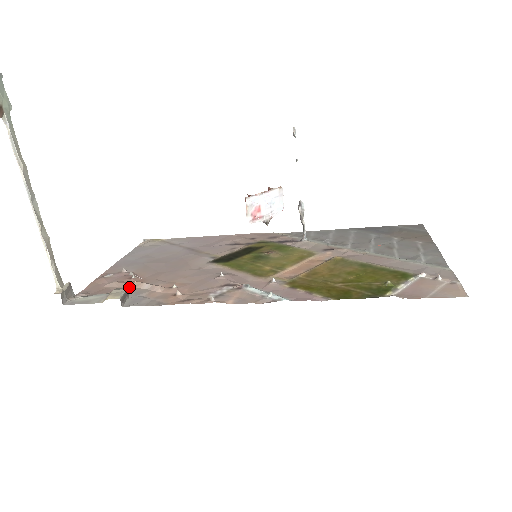
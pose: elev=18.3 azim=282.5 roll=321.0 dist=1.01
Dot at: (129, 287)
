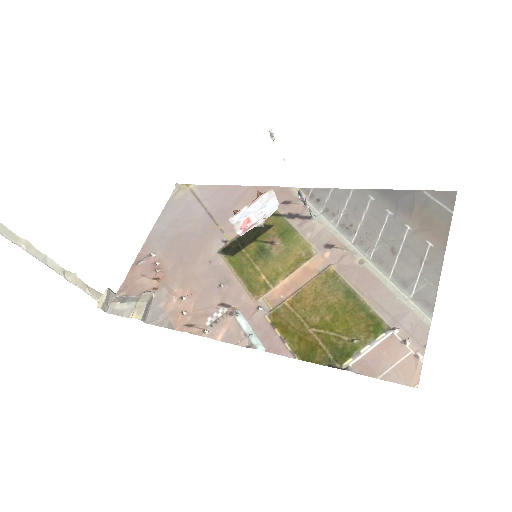
Dot at: (151, 292)
